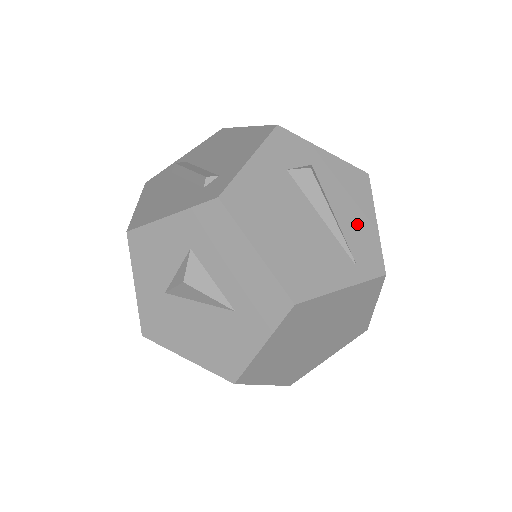
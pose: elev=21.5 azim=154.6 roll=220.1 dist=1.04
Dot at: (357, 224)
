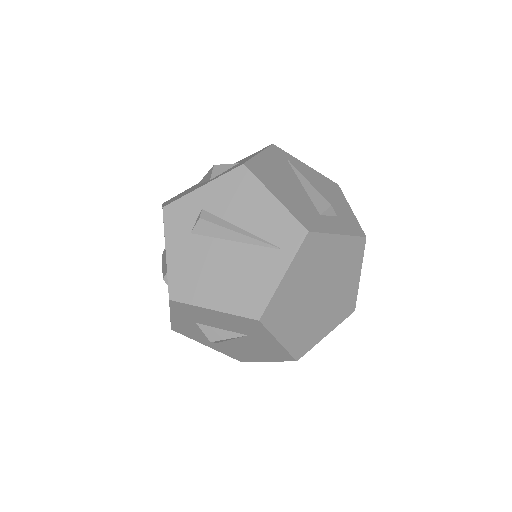
Dot at: (261, 216)
